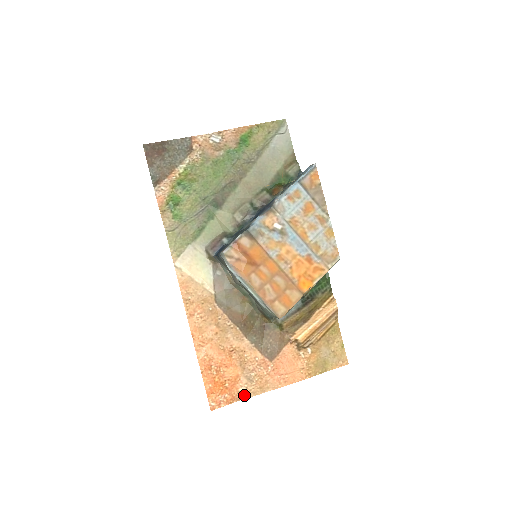
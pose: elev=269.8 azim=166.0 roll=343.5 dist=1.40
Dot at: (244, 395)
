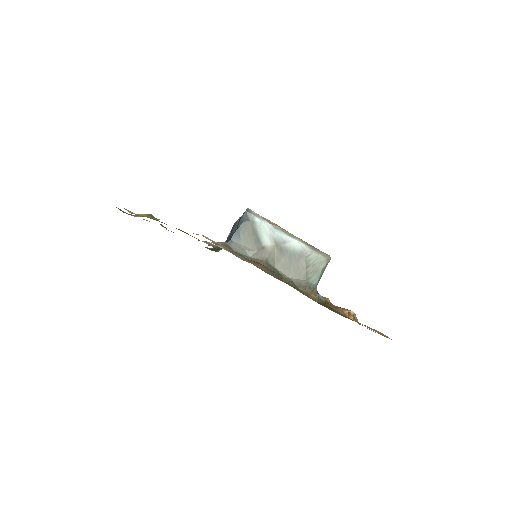
Dot at: (382, 335)
